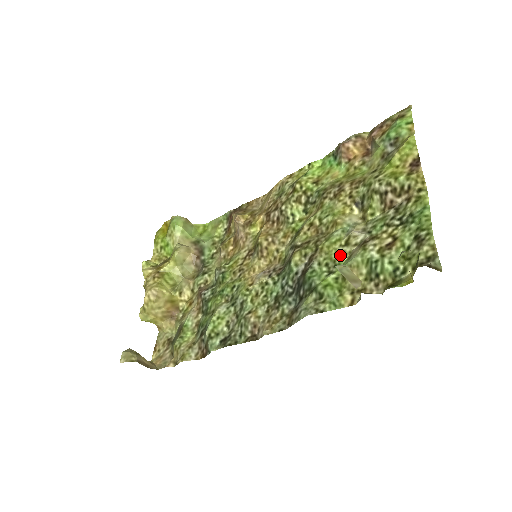
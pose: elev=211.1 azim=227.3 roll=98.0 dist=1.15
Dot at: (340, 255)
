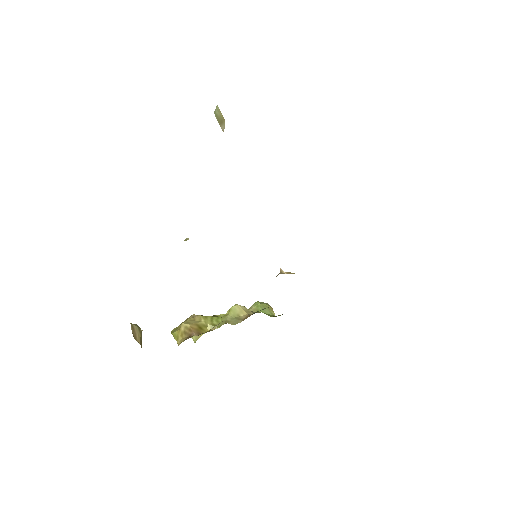
Dot at: occluded
